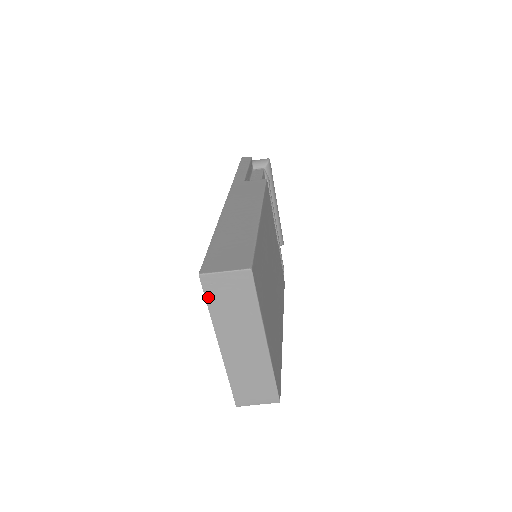
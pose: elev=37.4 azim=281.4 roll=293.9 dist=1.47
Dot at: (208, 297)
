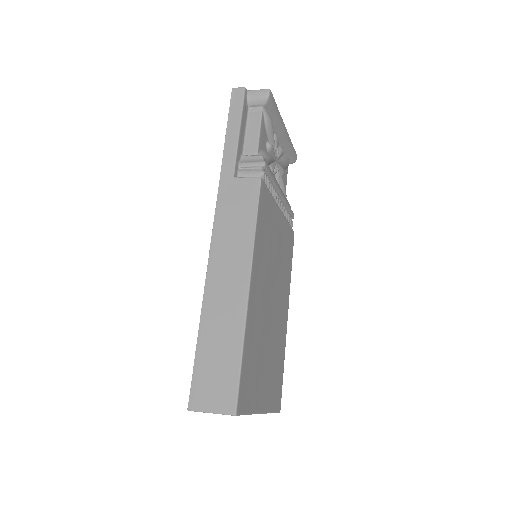
Dot at: occluded
